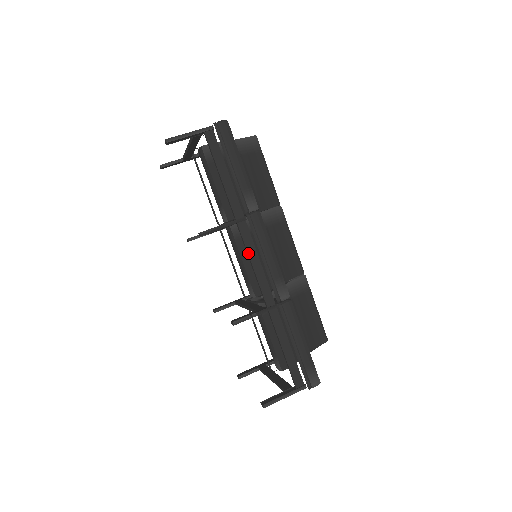
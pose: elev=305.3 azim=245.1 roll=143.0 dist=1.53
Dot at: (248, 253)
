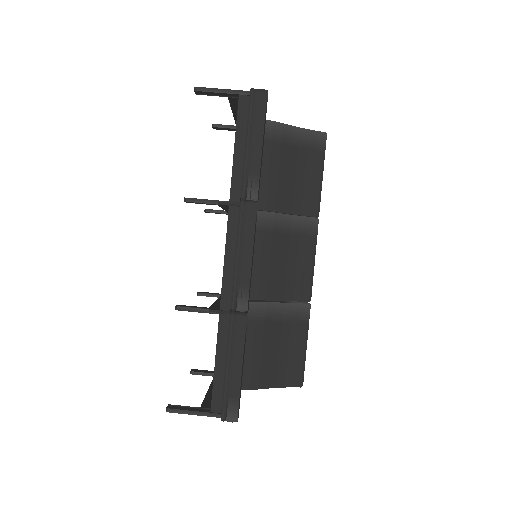
Dot at: (226, 242)
